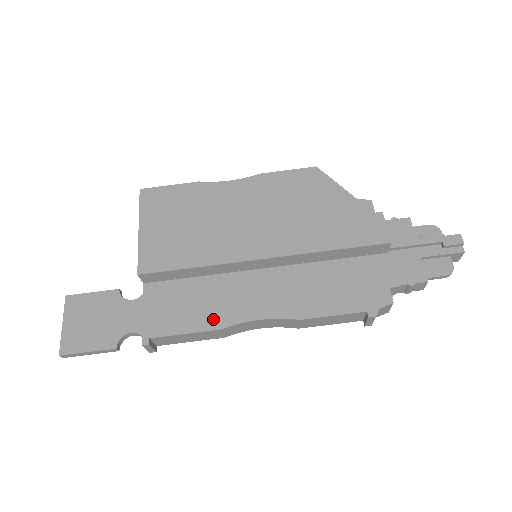
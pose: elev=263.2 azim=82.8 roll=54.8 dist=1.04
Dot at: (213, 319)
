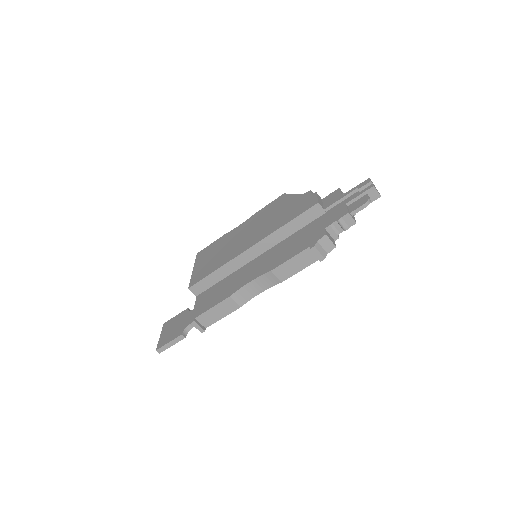
Dot at: (227, 294)
